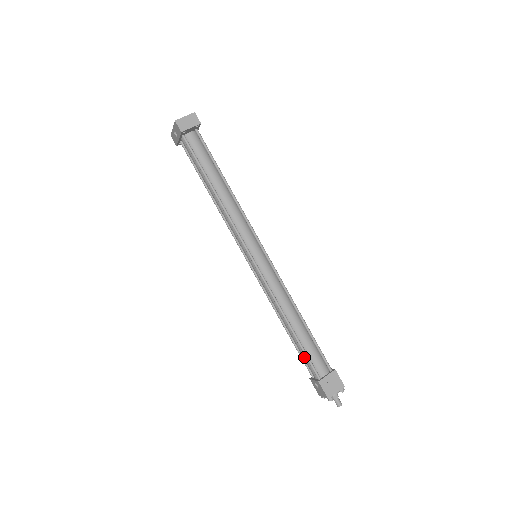
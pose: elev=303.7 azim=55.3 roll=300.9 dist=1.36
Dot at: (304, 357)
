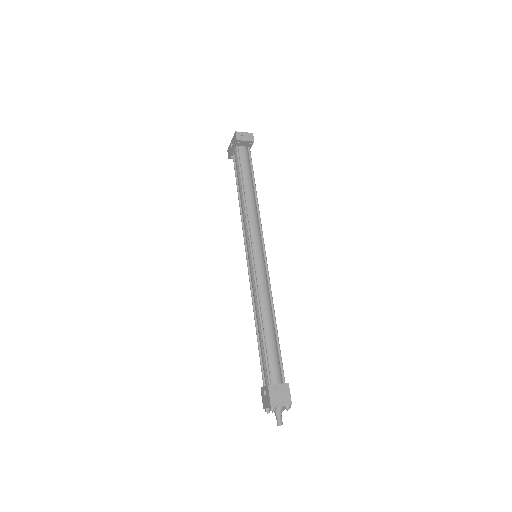
Dot at: (263, 360)
